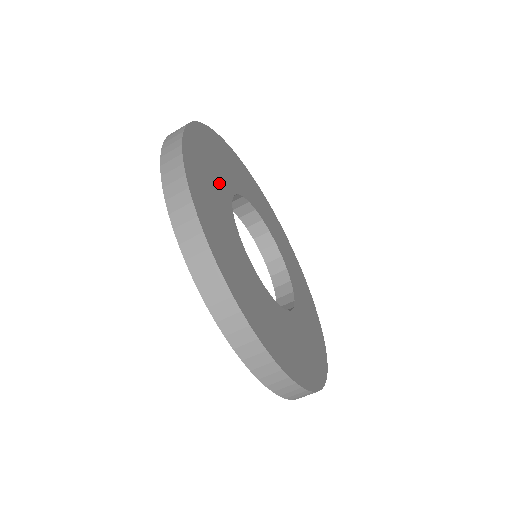
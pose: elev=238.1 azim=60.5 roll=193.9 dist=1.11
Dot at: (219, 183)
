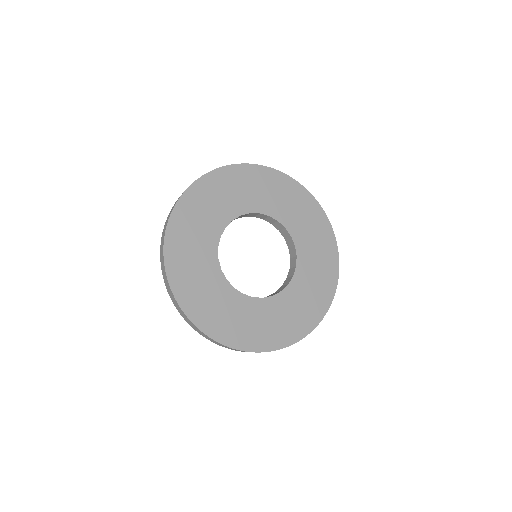
Dot at: (204, 264)
